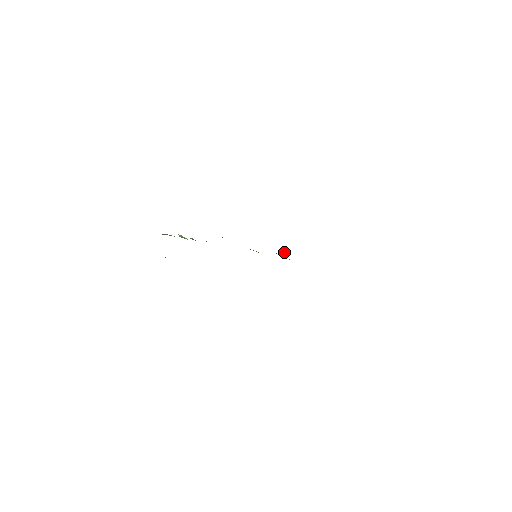
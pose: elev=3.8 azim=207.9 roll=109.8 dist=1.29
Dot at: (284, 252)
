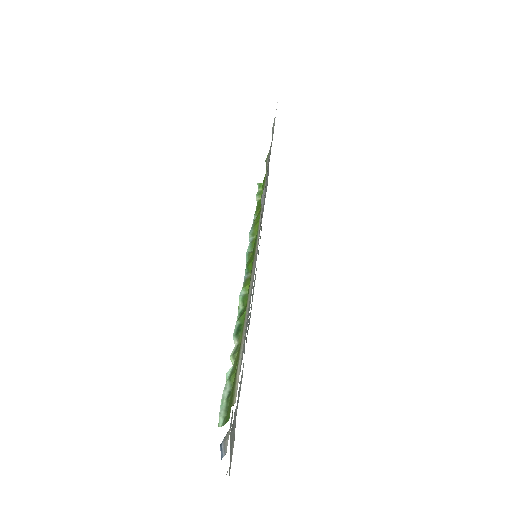
Dot at: (261, 185)
